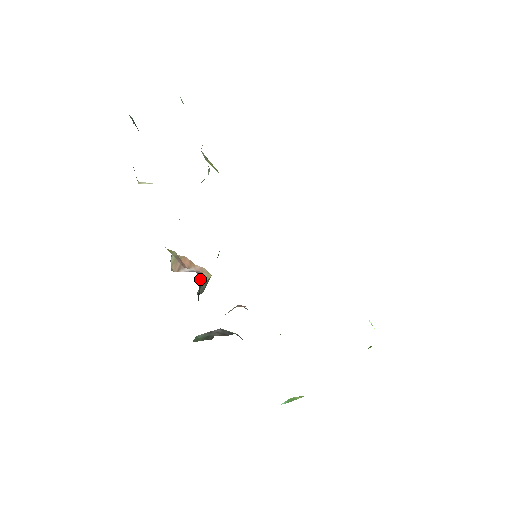
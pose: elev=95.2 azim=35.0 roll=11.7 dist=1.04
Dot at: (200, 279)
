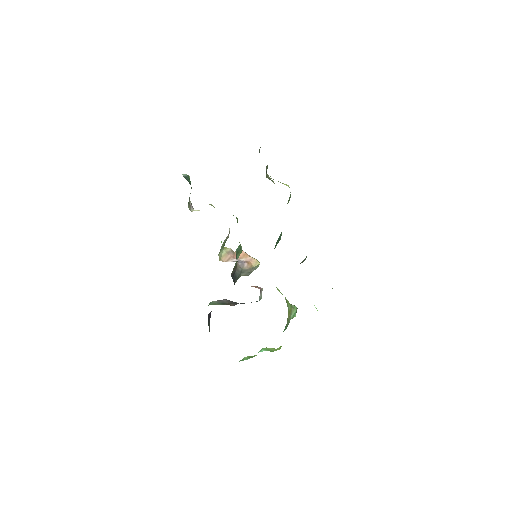
Dot at: (242, 267)
